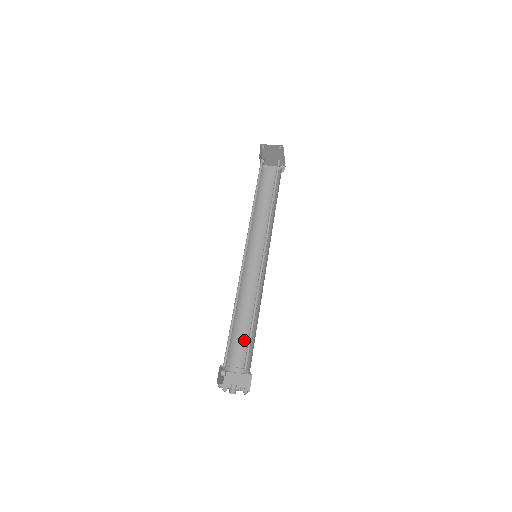
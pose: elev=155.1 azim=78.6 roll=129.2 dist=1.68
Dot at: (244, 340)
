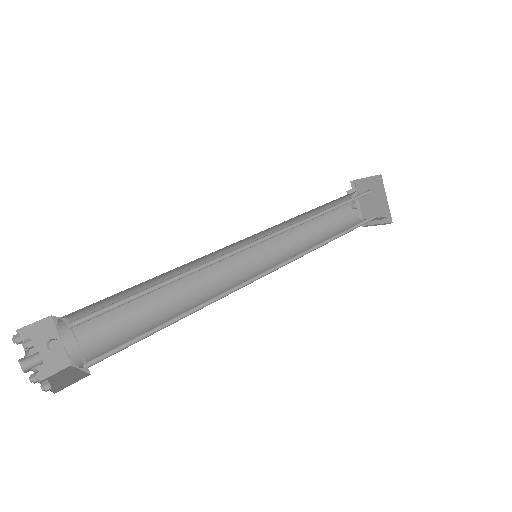
Dot at: occluded
